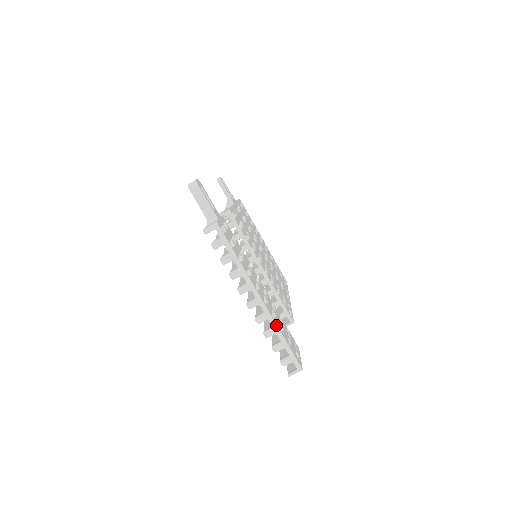
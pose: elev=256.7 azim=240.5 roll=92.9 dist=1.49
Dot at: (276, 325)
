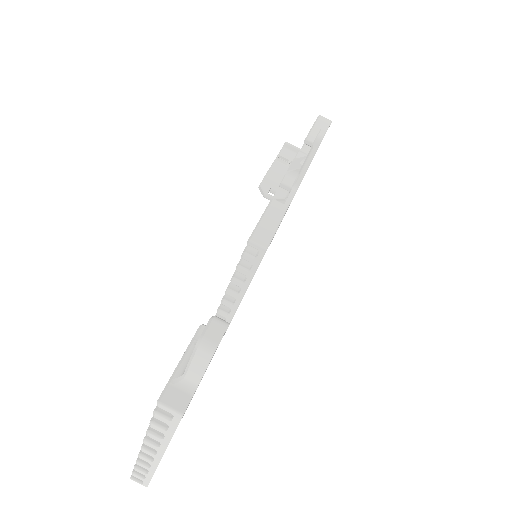
Dot at: (155, 470)
